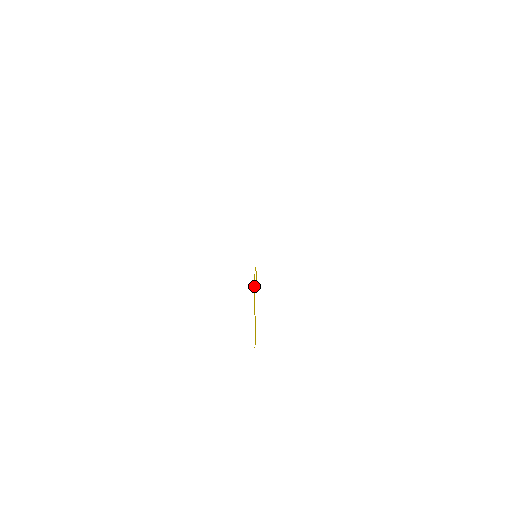
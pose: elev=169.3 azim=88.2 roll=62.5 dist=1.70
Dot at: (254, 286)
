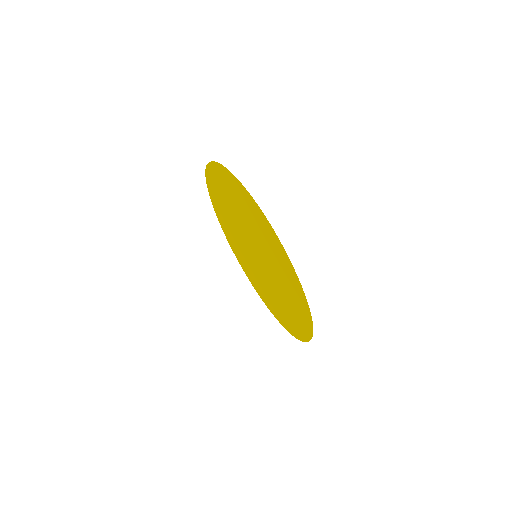
Dot at: (272, 288)
